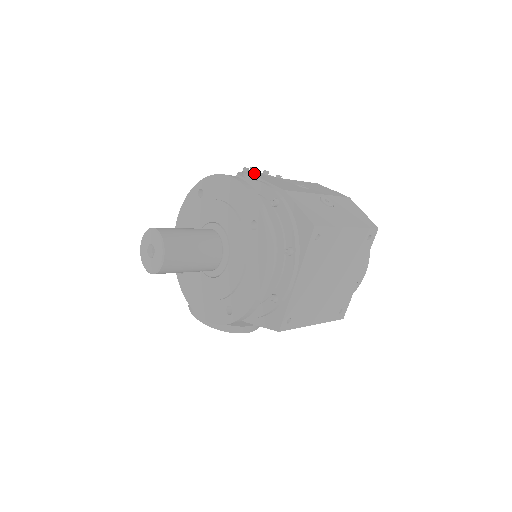
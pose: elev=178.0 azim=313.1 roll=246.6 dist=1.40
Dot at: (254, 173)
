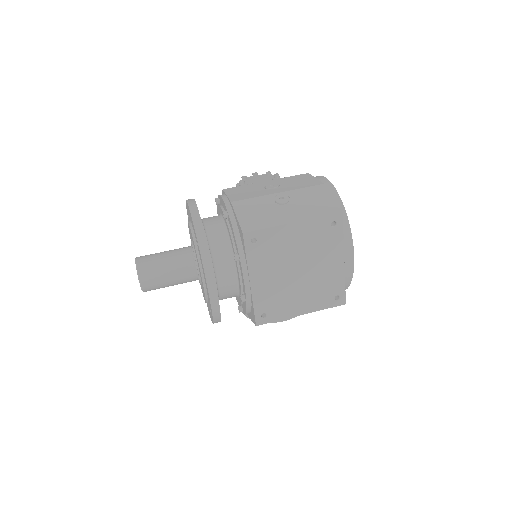
Dot at: (252, 179)
